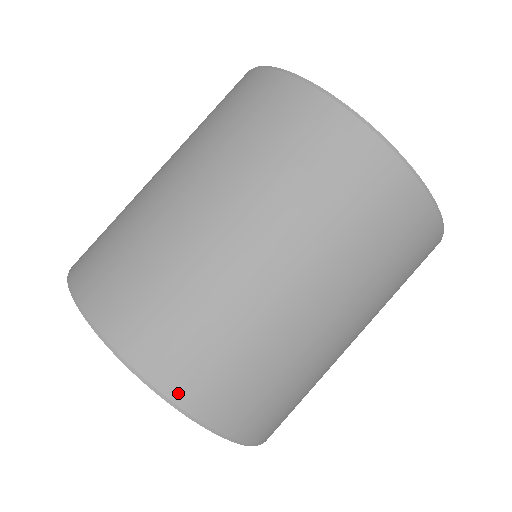
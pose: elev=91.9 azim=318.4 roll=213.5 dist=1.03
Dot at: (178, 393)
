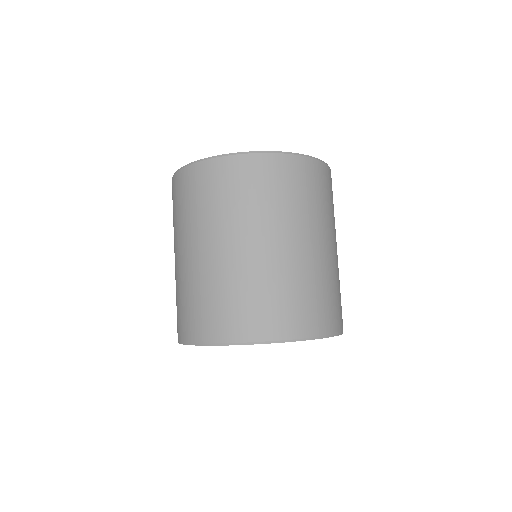
Dot at: (309, 332)
